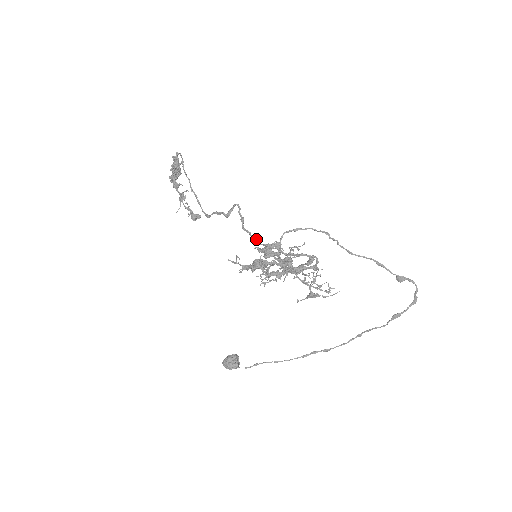
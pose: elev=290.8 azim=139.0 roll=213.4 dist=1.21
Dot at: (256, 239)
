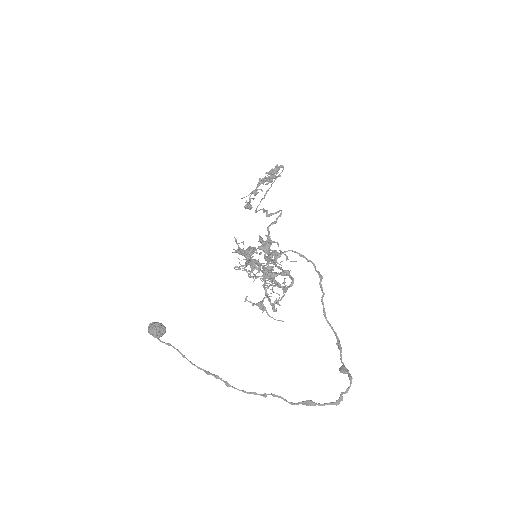
Dot at: occluded
